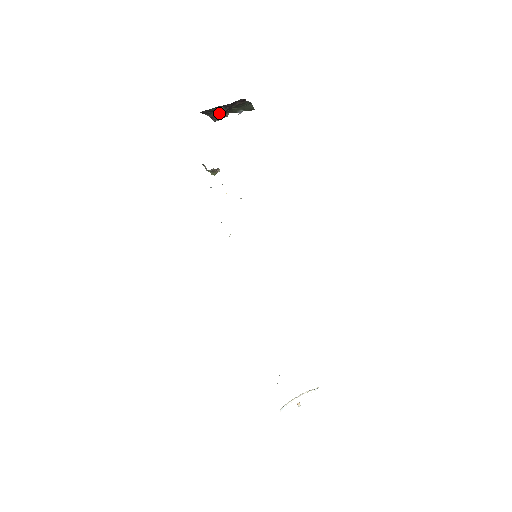
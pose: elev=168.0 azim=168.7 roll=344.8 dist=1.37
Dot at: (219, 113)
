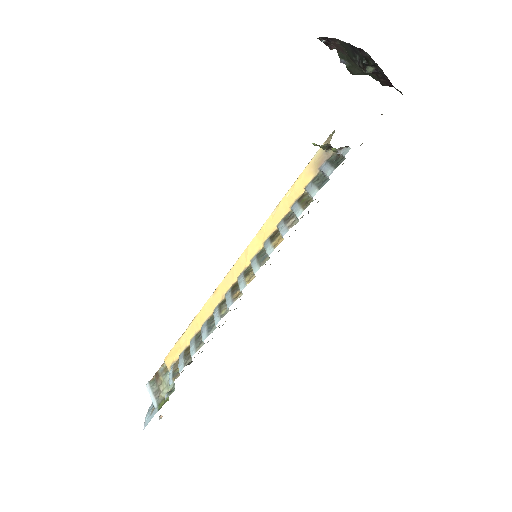
Dot at: (339, 43)
